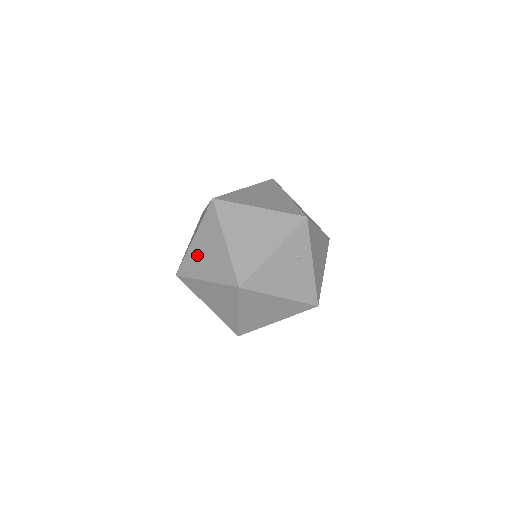
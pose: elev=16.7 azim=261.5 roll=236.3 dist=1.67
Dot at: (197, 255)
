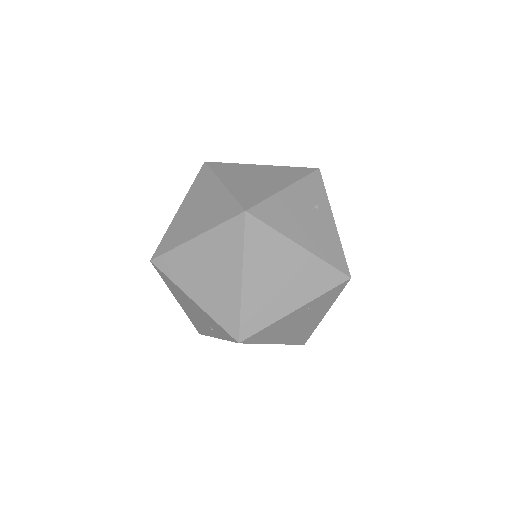
Dot at: (183, 220)
